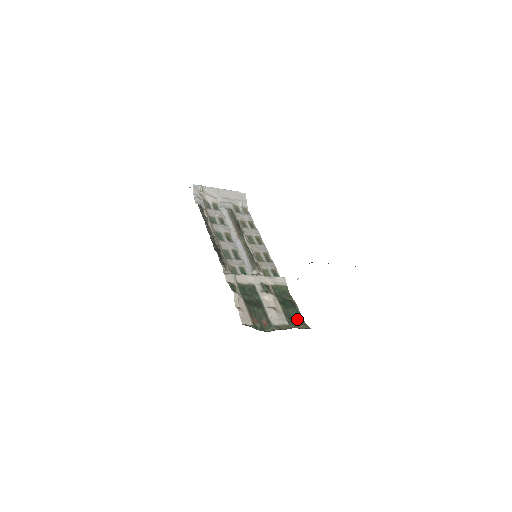
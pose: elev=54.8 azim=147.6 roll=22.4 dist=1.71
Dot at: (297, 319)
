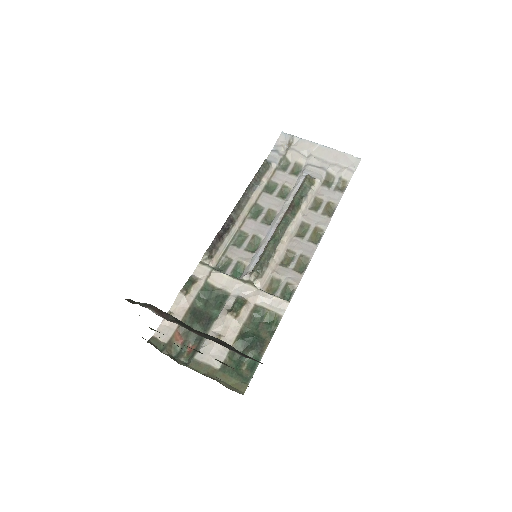
Dot at: (246, 369)
